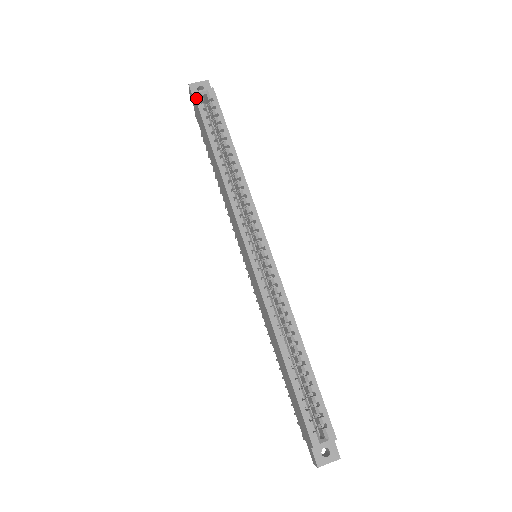
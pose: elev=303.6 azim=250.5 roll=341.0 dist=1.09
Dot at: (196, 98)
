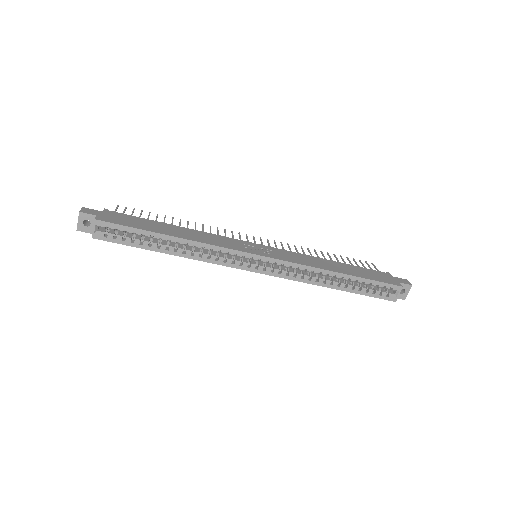
Dot at: (99, 239)
